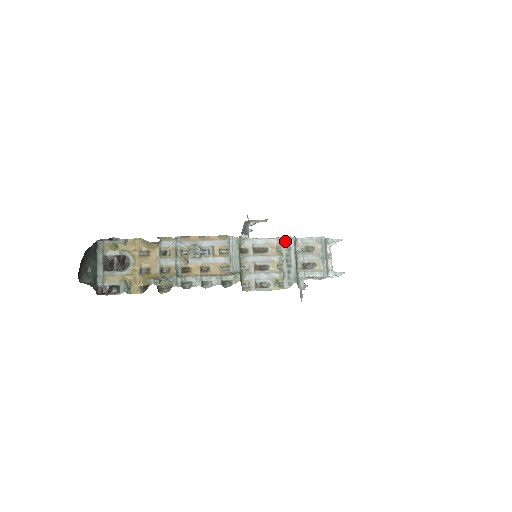
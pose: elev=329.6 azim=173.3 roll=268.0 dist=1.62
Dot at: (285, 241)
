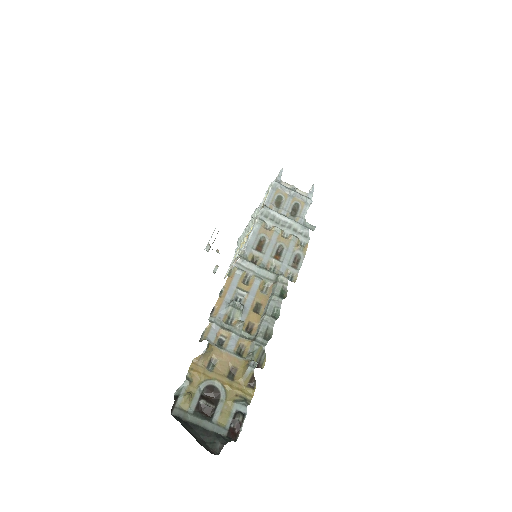
Dot at: (263, 217)
